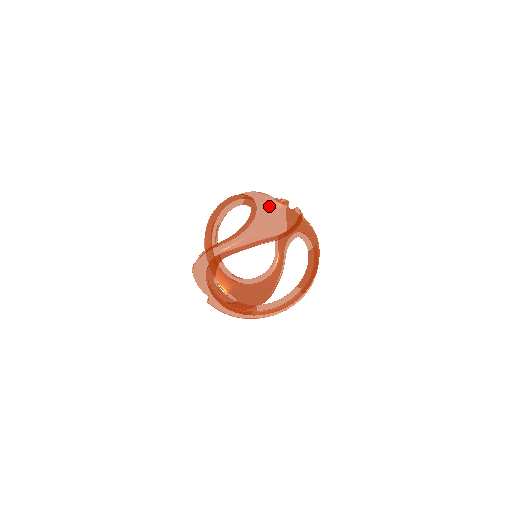
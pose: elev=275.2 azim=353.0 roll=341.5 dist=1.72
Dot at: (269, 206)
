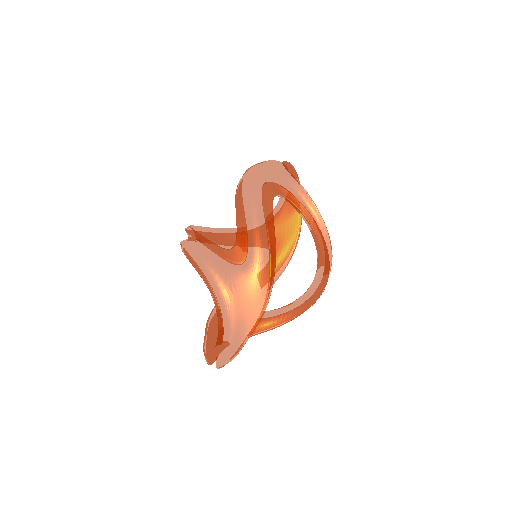
Dot at: (228, 273)
